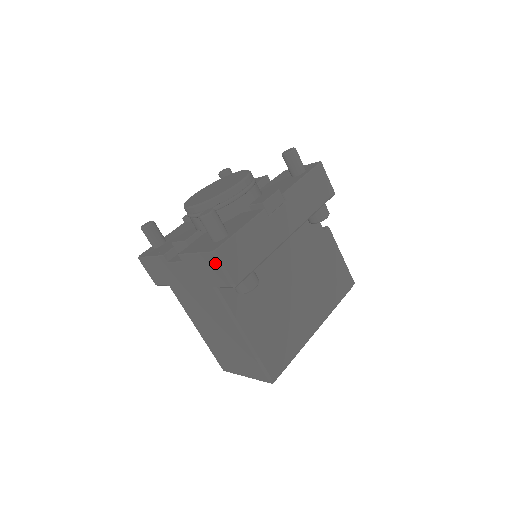
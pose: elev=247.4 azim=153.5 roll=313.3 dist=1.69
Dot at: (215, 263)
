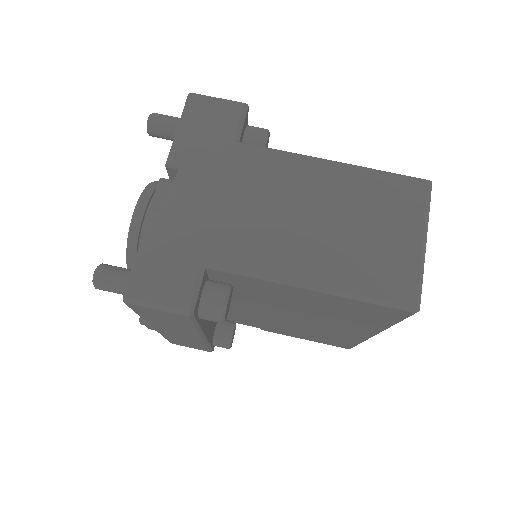
Dot at: (204, 101)
